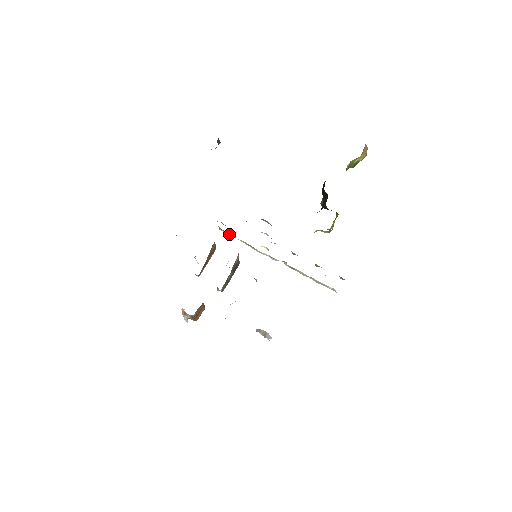
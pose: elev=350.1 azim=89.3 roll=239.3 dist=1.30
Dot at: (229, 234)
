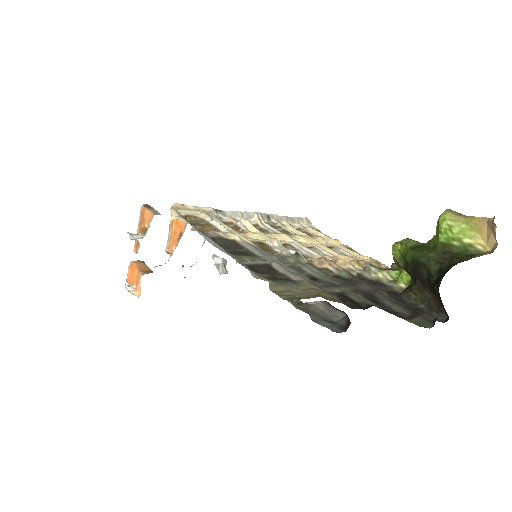
Dot at: (186, 207)
